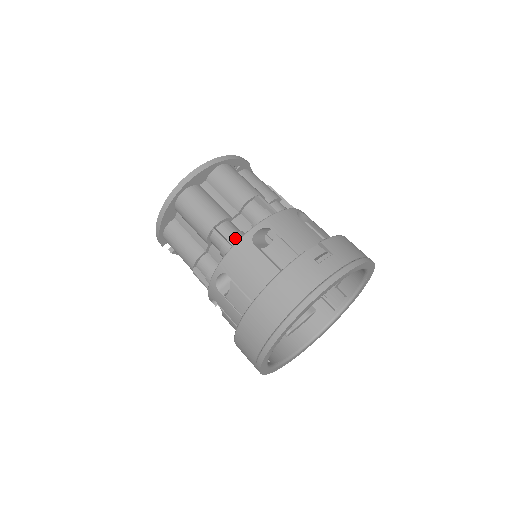
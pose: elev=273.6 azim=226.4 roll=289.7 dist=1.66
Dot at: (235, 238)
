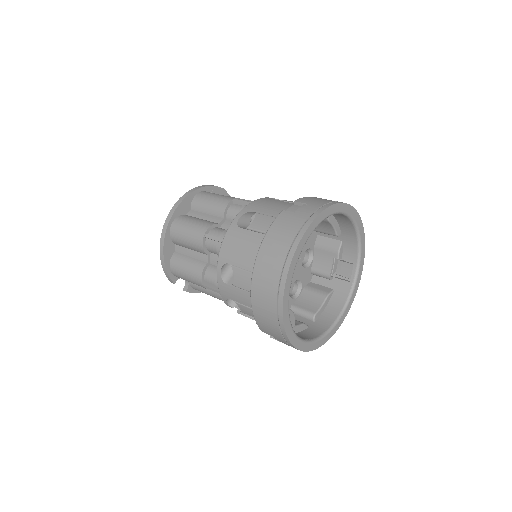
Dot at: occluded
